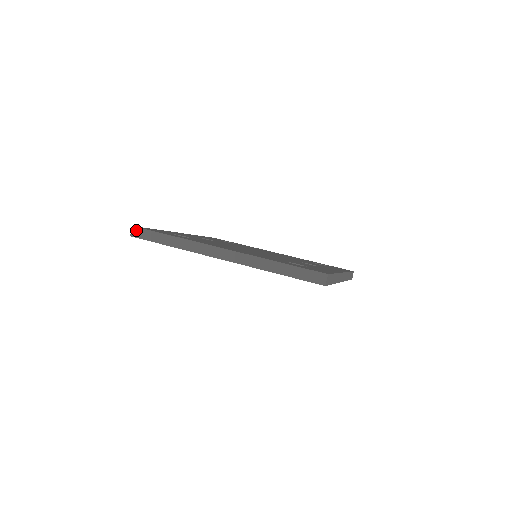
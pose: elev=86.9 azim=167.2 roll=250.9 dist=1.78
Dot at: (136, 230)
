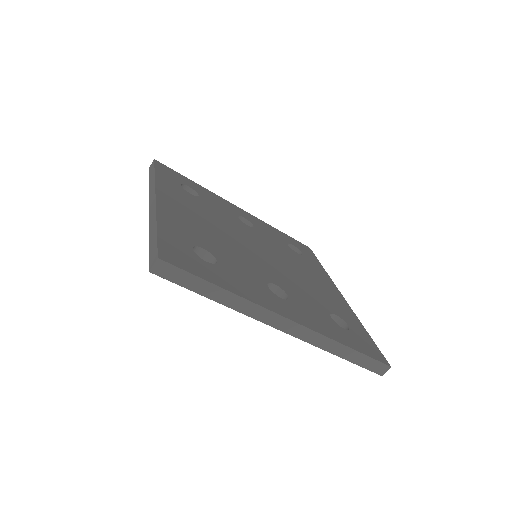
Dot at: (152, 163)
